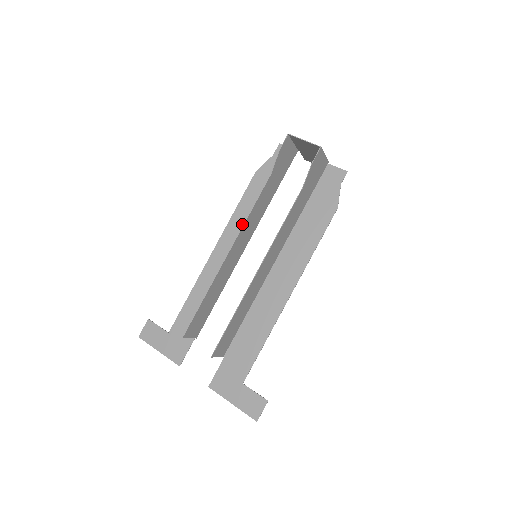
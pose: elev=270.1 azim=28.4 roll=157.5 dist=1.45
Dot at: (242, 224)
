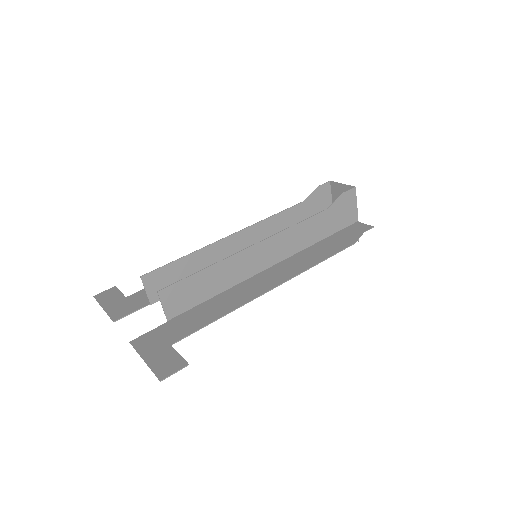
Dot at: occluded
